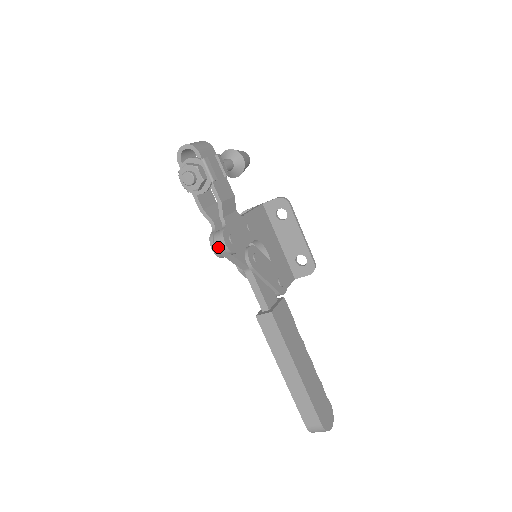
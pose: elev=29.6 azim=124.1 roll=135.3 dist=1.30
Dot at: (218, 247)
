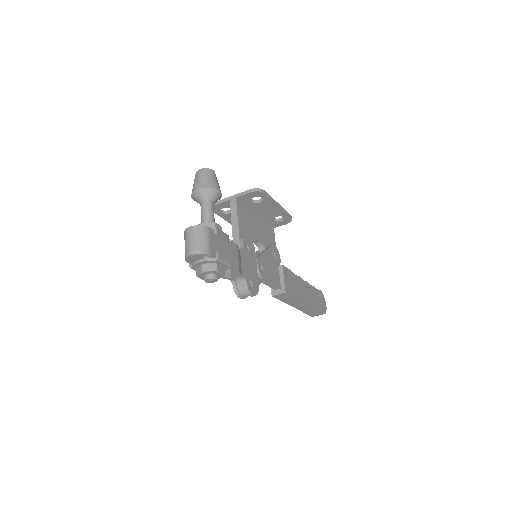
Dot at: (246, 296)
